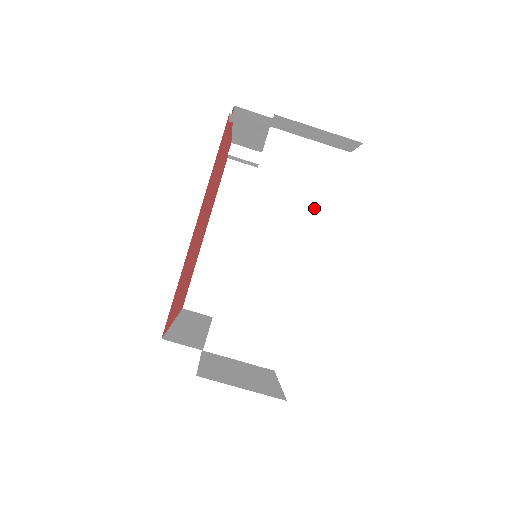
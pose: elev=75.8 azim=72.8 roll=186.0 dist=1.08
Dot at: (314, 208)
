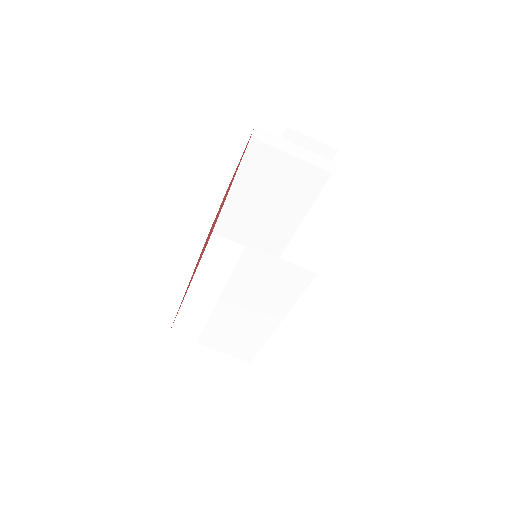
Dot at: (280, 298)
